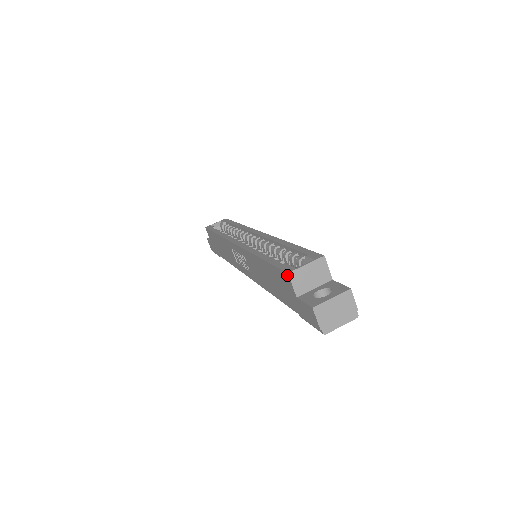
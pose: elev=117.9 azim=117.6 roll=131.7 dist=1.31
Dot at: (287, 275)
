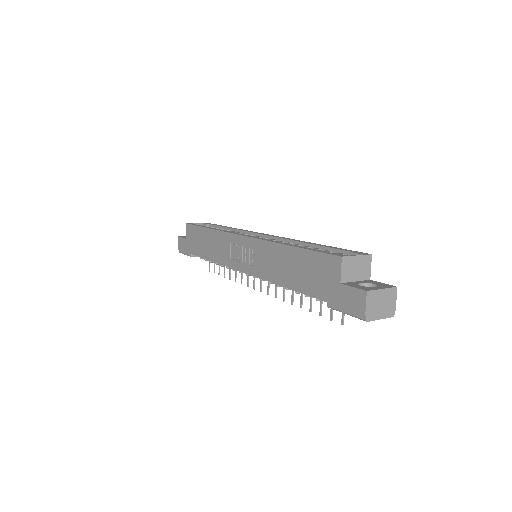
Dot at: (339, 259)
